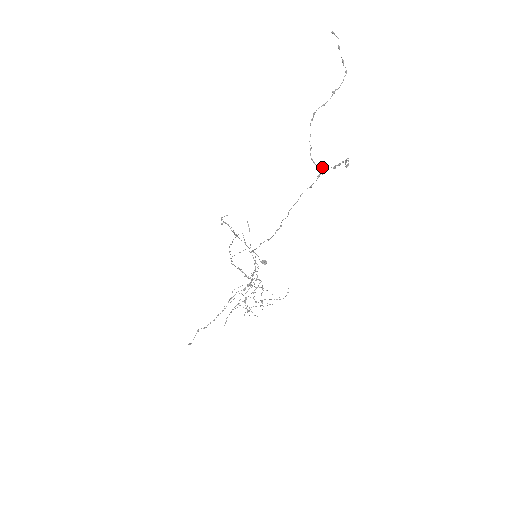
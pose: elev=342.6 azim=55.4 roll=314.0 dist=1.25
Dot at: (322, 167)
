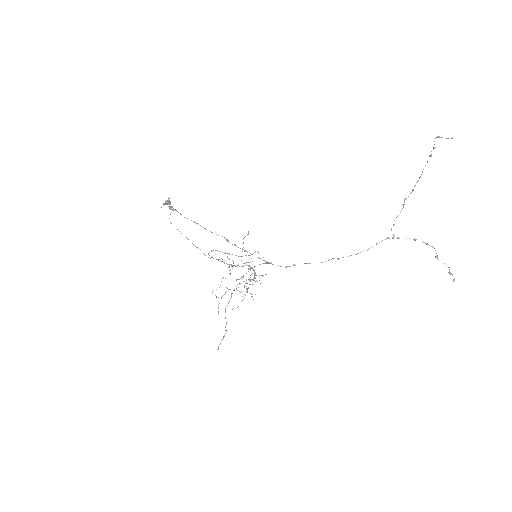
Dot at: (399, 238)
